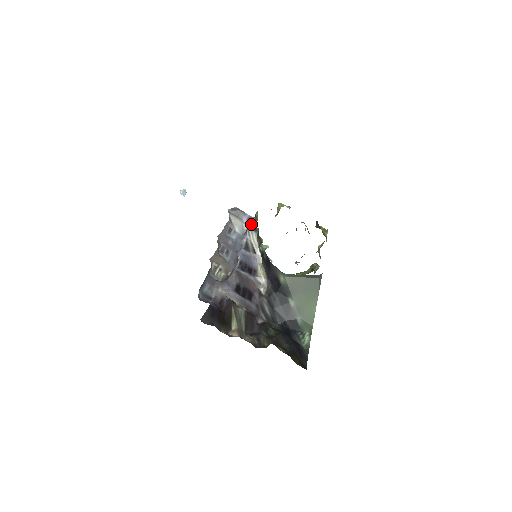
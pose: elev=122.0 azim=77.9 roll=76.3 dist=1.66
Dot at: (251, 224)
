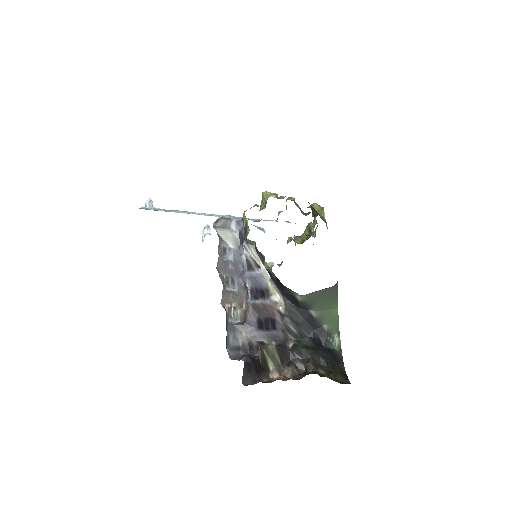
Dot at: (243, 234)
